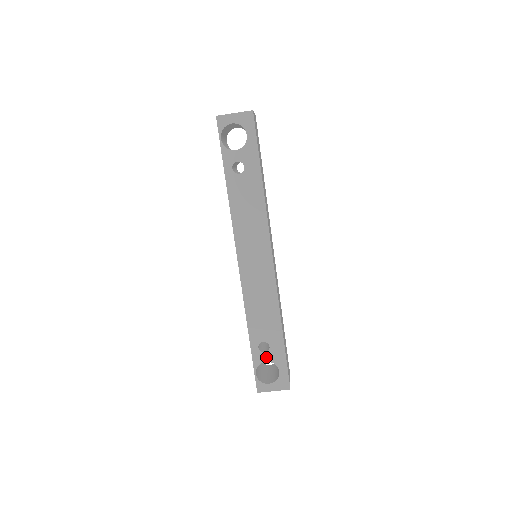
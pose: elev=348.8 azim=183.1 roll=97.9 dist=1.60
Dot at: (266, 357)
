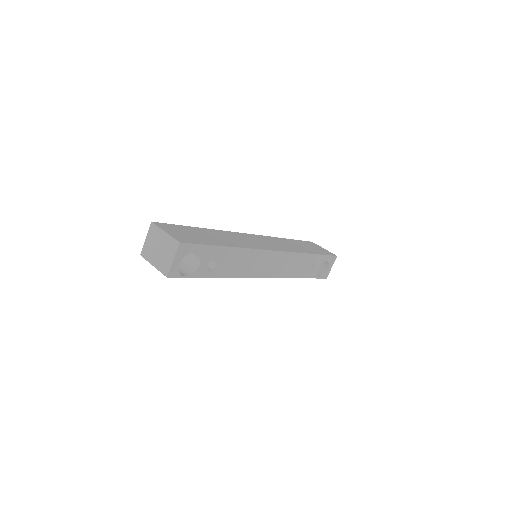
Dot at: (316, 269)
